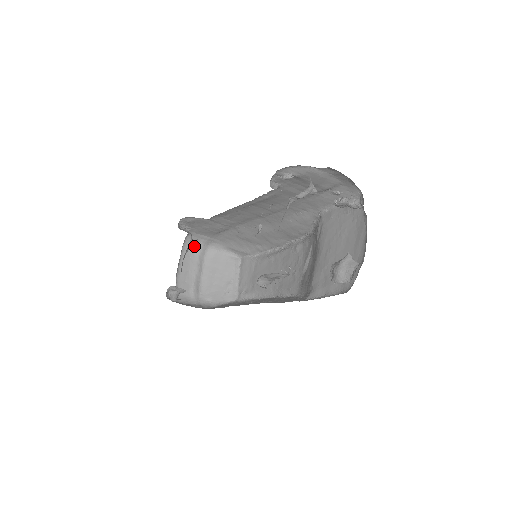
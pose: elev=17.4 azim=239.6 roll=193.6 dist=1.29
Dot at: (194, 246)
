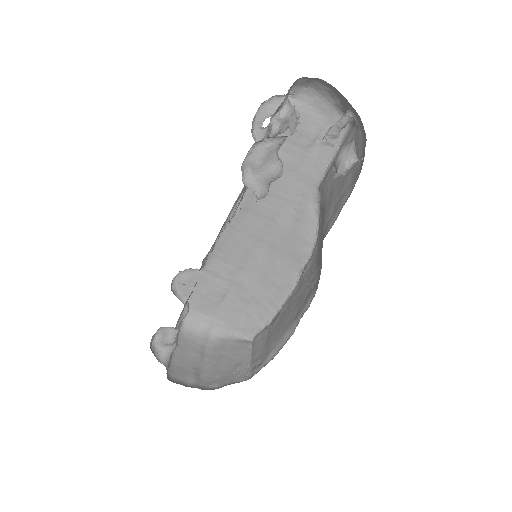
Dot at: (194, 332)
